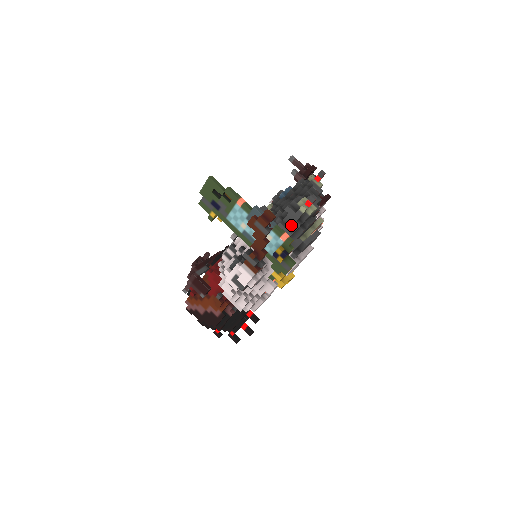
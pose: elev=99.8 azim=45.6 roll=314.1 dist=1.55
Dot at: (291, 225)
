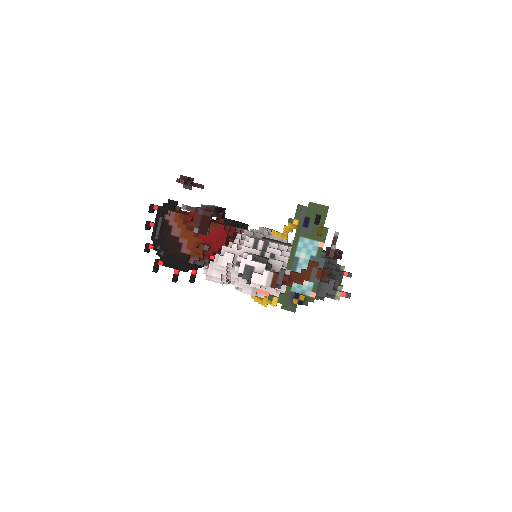
Dot at: (320, 290)
